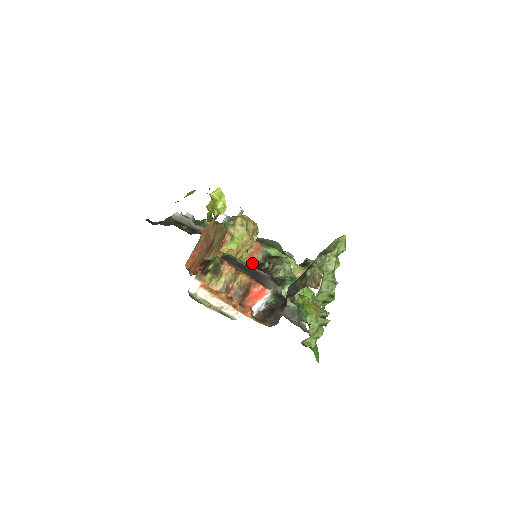
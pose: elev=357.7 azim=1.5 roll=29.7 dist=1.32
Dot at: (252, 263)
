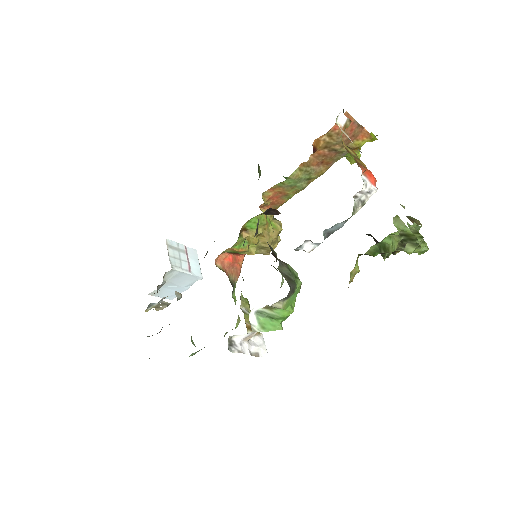
Dot at: (225, 269)
